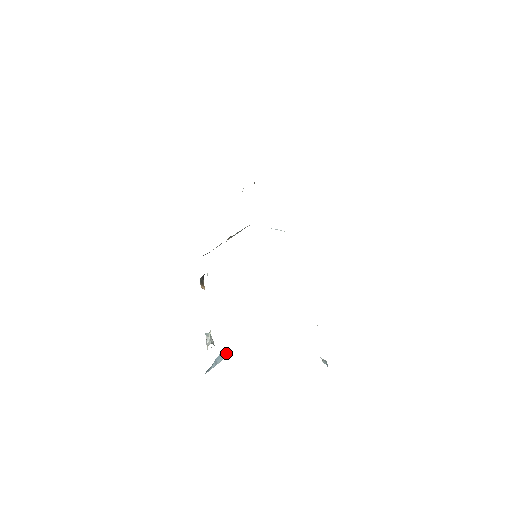
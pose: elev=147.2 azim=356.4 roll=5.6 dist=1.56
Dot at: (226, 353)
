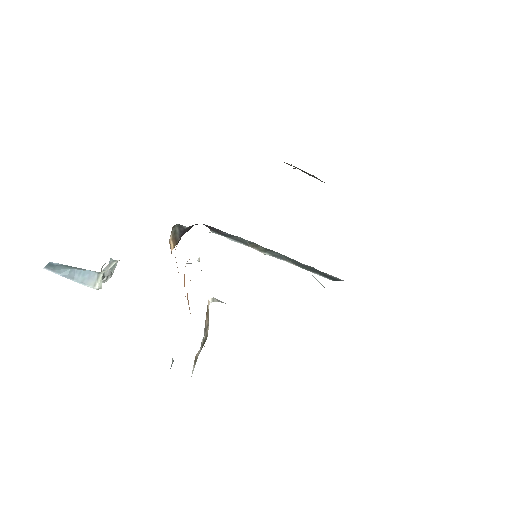
Dot at: (97, 283)
